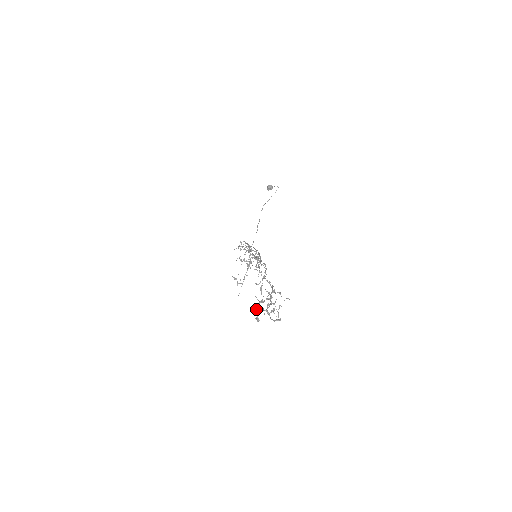
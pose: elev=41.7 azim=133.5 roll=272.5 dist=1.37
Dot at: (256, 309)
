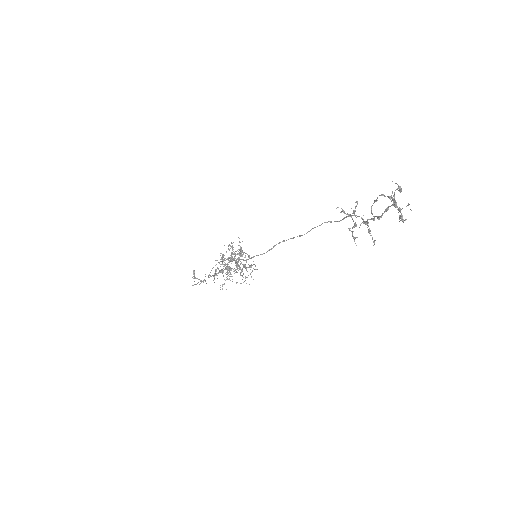
Dot at: (383, 194)
